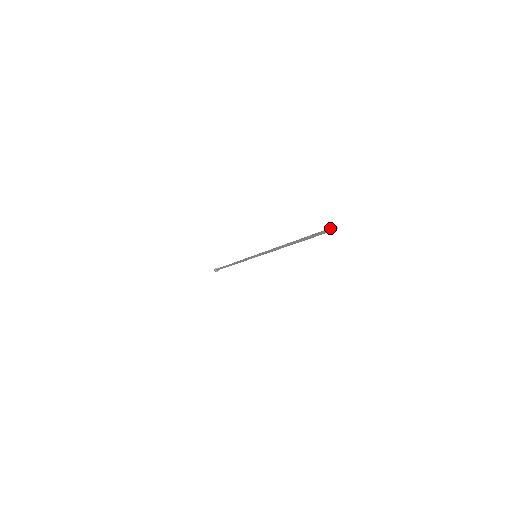
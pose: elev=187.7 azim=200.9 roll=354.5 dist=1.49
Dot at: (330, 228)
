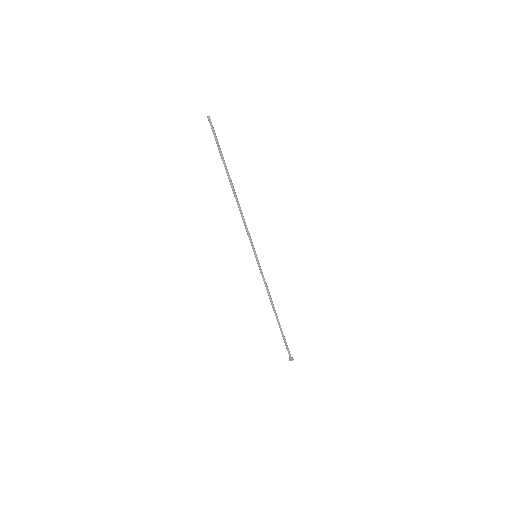
Dot at: (210, 122)
